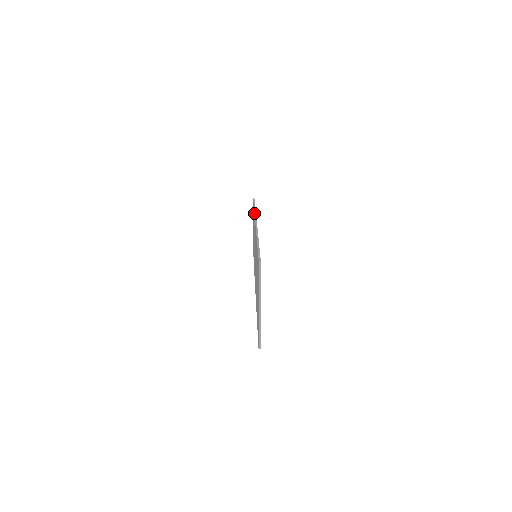
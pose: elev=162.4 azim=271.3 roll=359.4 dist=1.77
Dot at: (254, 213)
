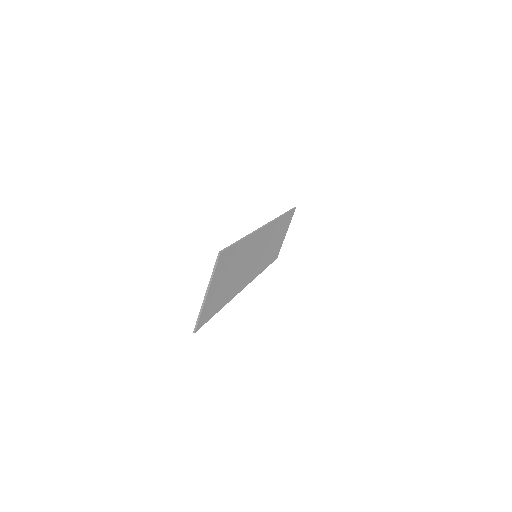
Dot at: occluded
